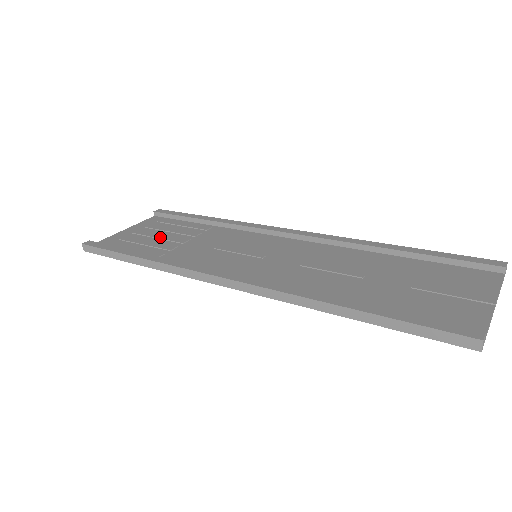
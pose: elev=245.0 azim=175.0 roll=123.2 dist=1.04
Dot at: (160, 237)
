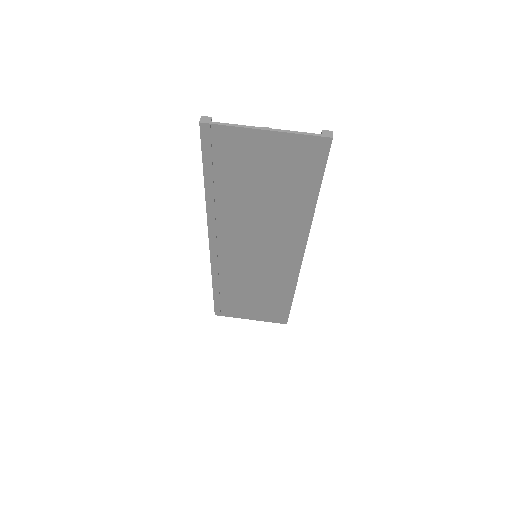
Dot at: occluded
